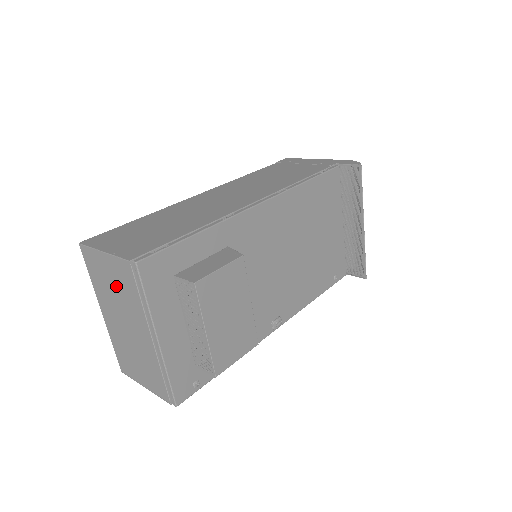
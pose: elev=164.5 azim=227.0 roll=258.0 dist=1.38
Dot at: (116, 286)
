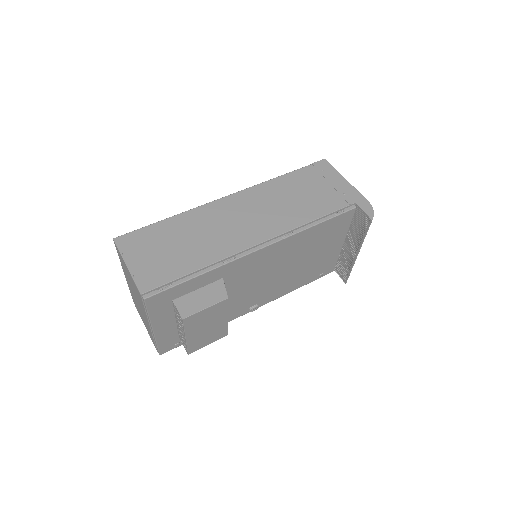
Dot at: (133, 285)
